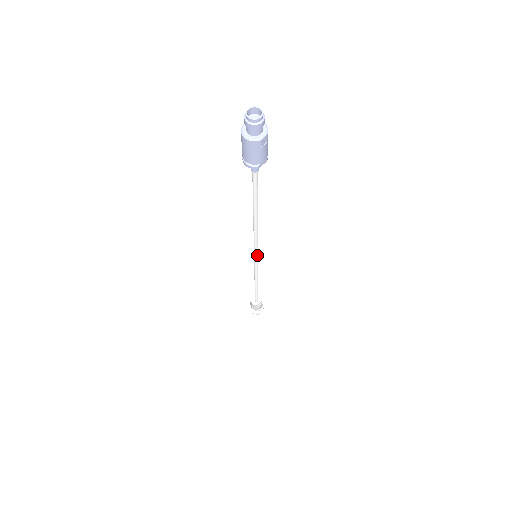
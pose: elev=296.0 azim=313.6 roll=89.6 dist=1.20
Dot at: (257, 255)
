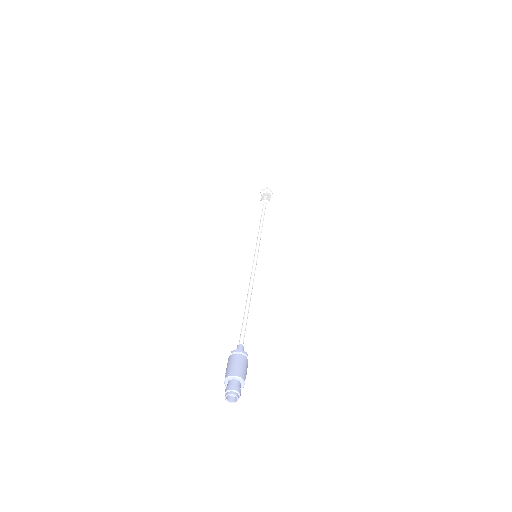
Dot at: occluded
